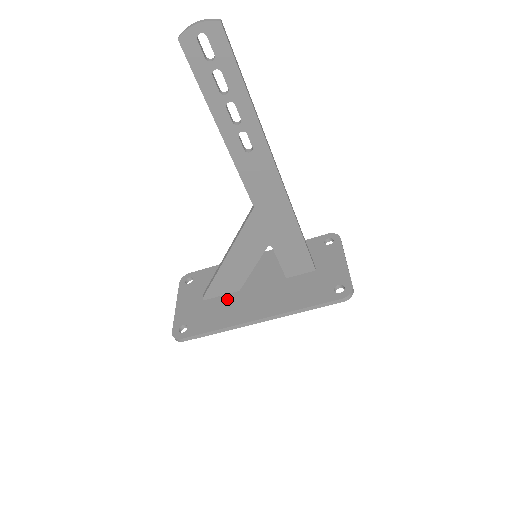
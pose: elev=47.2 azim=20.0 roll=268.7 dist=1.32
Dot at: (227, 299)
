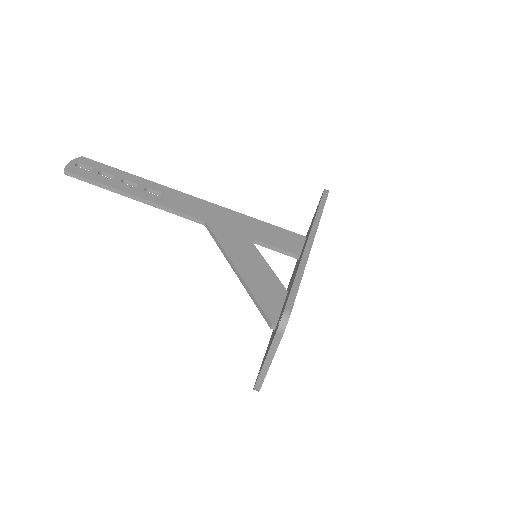
Dot at: (286, 297)
